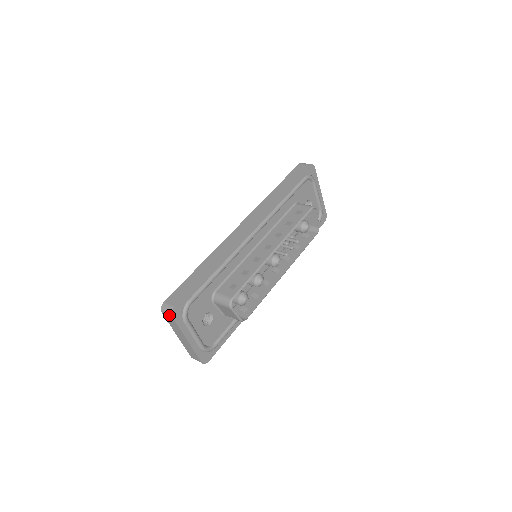
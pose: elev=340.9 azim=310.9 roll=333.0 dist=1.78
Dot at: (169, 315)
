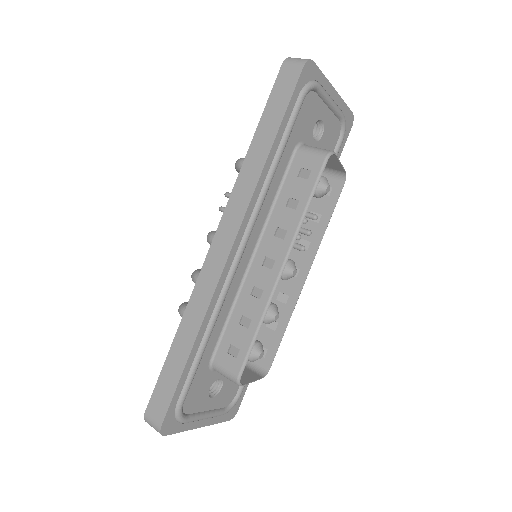
Dot at: (159, 432)
